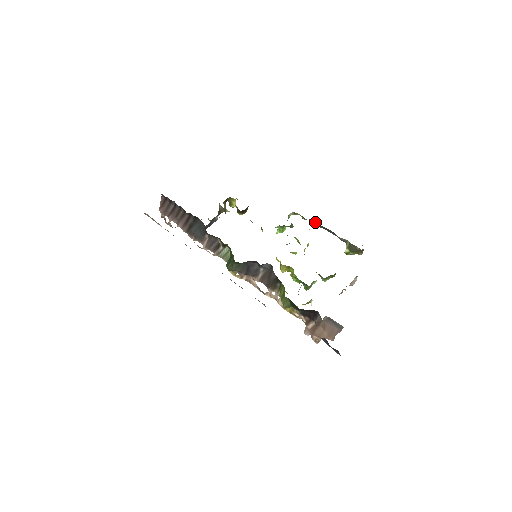
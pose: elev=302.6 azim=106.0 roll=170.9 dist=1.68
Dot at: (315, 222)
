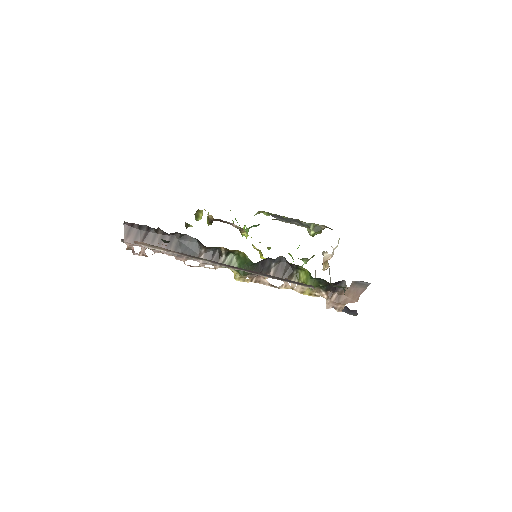
Dot at: (276, 216)
